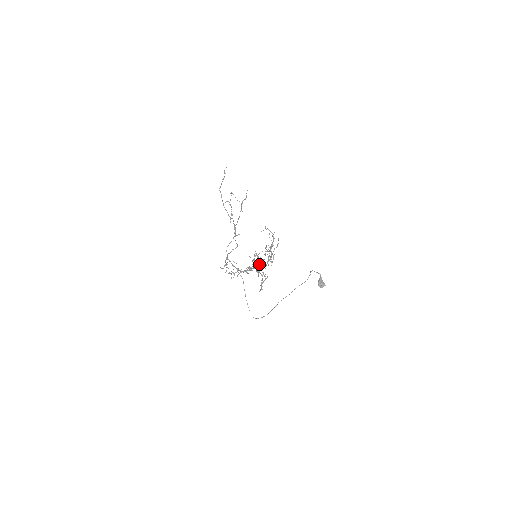
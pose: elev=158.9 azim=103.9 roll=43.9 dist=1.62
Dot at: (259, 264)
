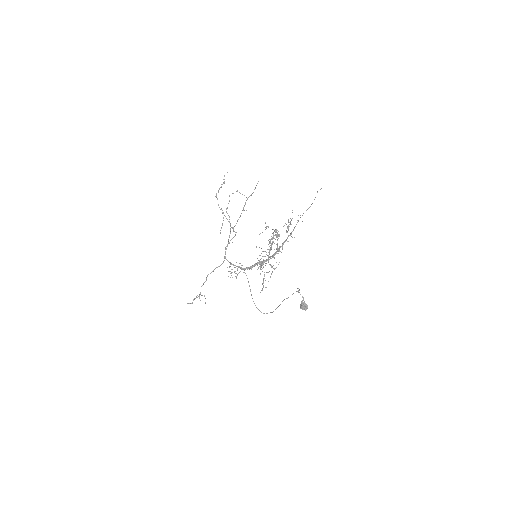
Dot at: (269, 251)
